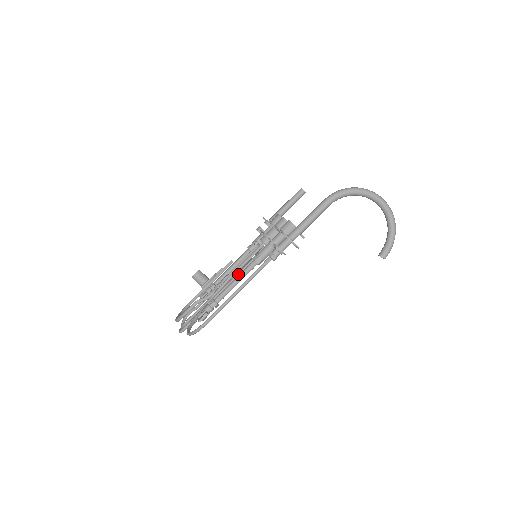
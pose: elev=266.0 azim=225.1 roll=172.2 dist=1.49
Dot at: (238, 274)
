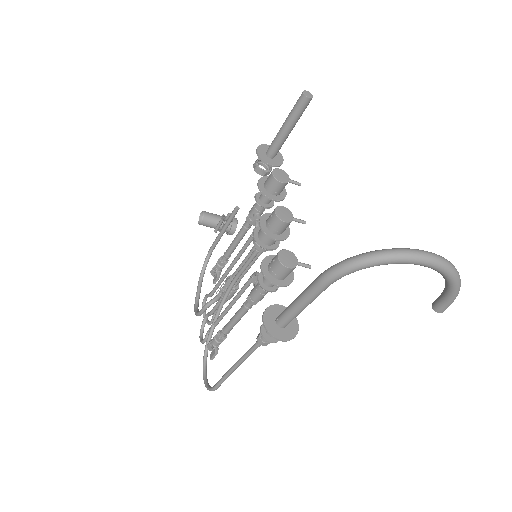
Dot at: (238, 296)
